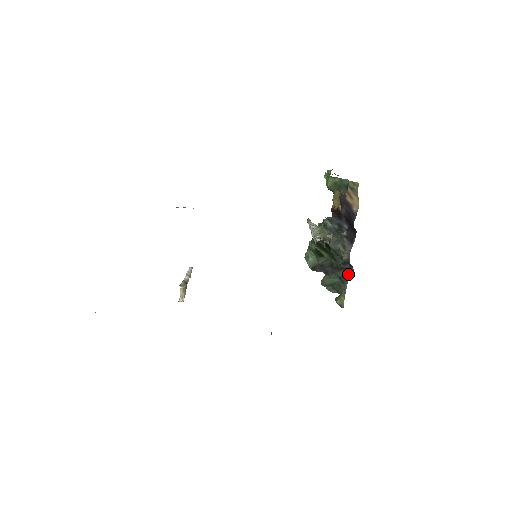
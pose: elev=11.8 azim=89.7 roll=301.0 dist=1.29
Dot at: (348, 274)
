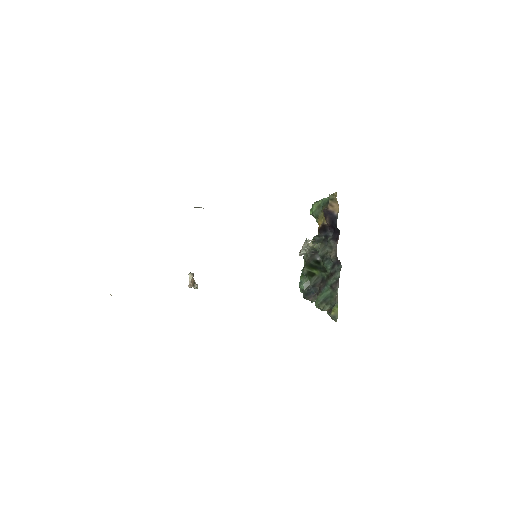
Dot at: (337, 276)
